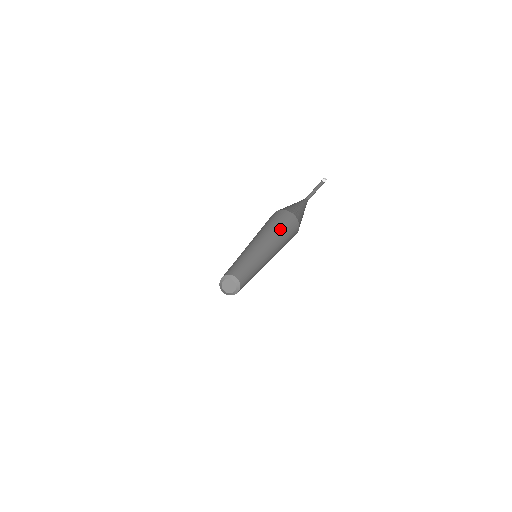
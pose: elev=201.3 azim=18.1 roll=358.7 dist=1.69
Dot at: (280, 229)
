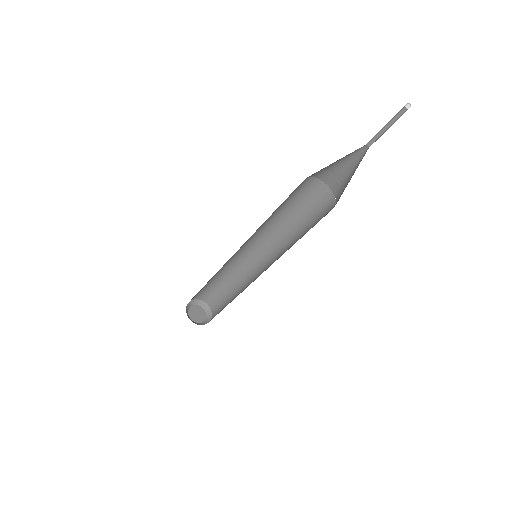
Dot at: (296, 211)
